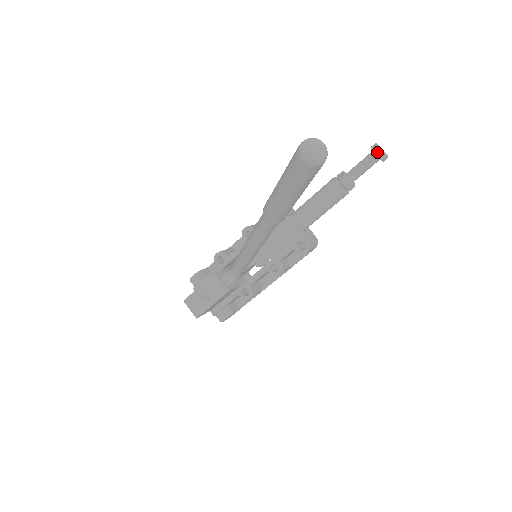
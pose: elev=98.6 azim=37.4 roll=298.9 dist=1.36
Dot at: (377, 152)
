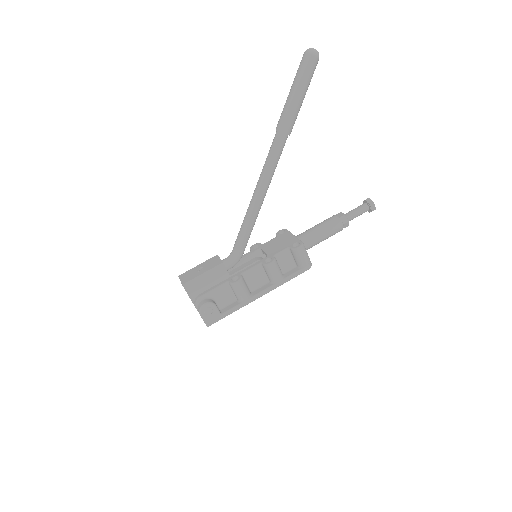
Dot at: (366, 199)
